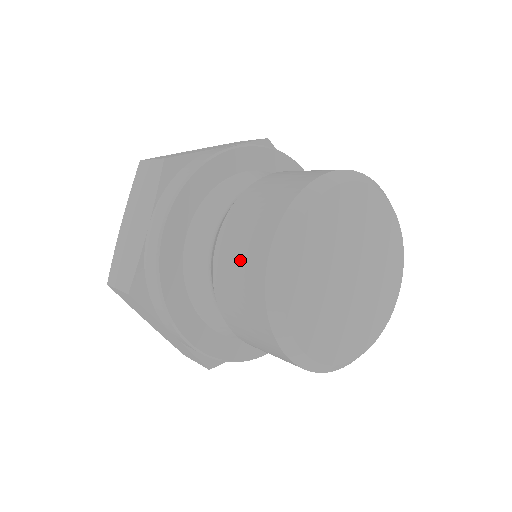
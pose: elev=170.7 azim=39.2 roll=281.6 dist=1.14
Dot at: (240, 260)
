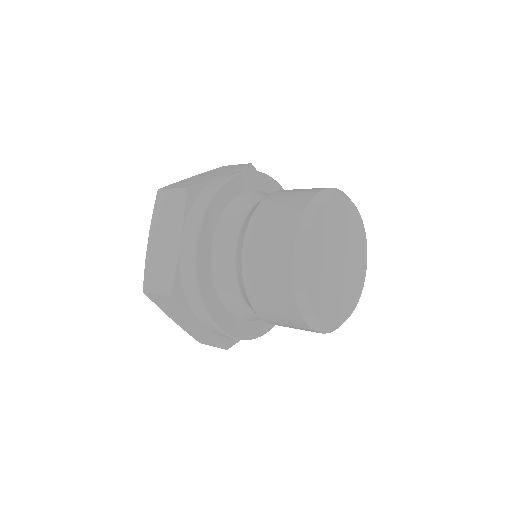
Dot at: (293, 194)
